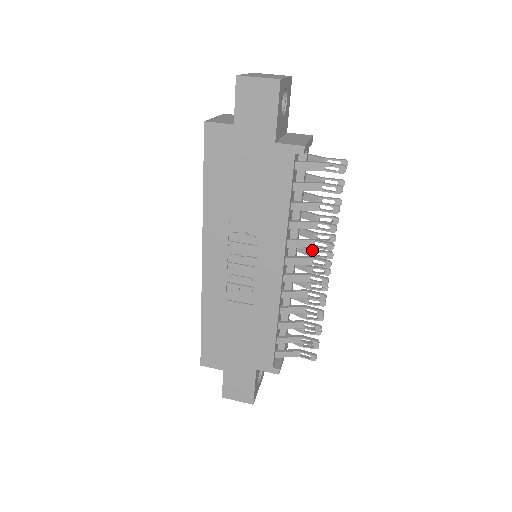
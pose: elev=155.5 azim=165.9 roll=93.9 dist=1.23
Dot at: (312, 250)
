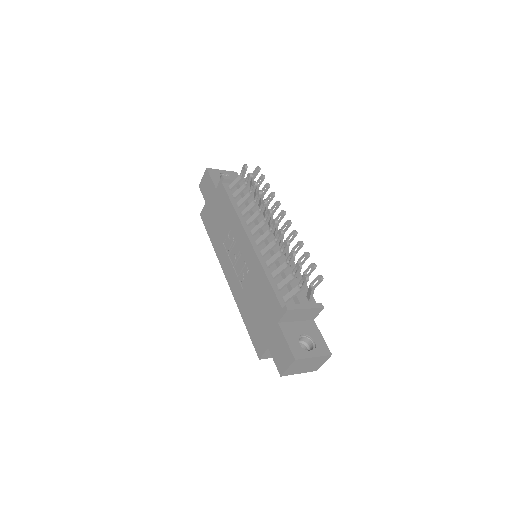
Dot at: occluded
